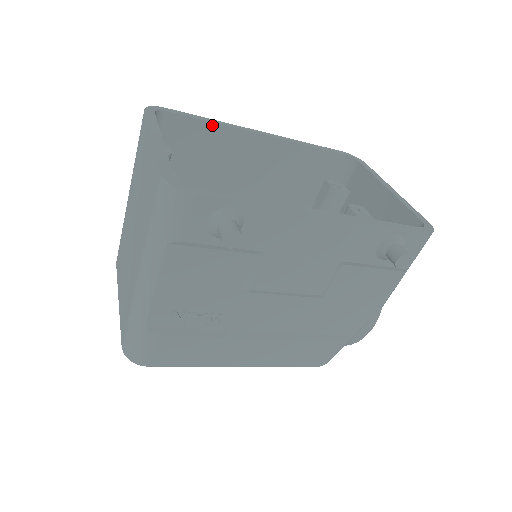
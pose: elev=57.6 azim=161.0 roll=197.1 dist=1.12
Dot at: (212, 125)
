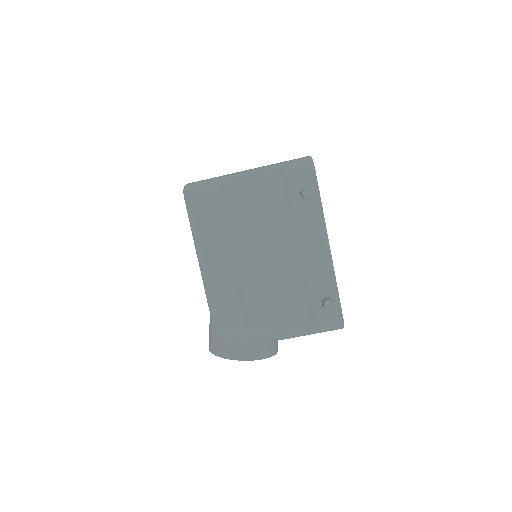
Dot at: occluded
